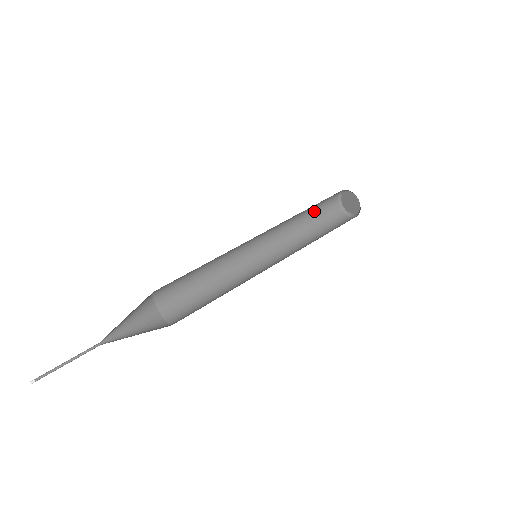
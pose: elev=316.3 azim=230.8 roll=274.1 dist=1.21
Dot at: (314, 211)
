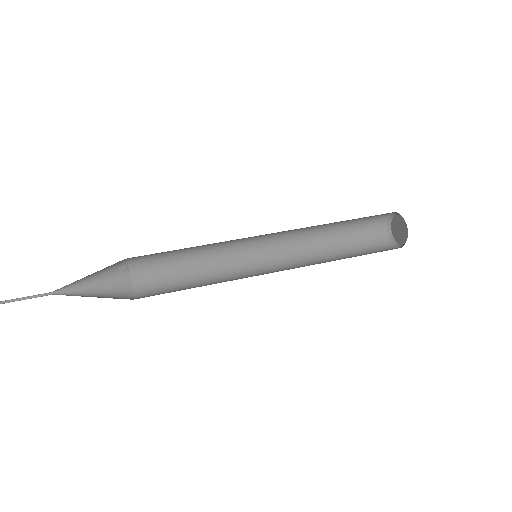
Dot at: (351, 240)
